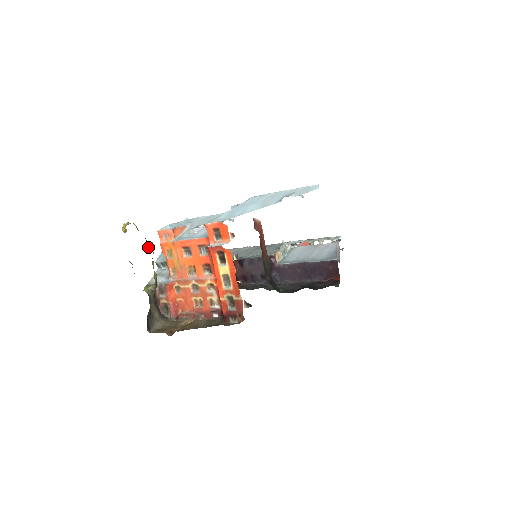
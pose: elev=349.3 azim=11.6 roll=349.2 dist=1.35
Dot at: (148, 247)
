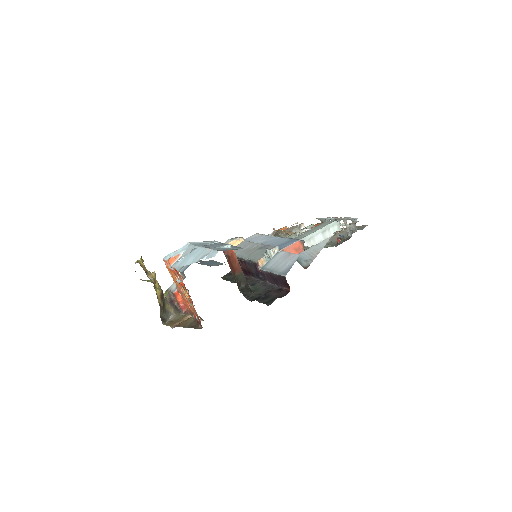
Dot at: (149, 277)
